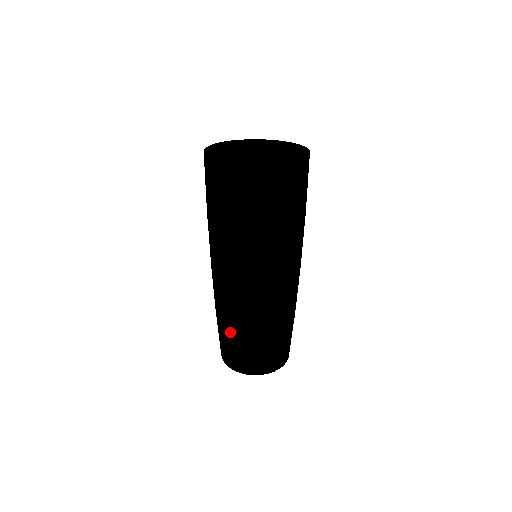
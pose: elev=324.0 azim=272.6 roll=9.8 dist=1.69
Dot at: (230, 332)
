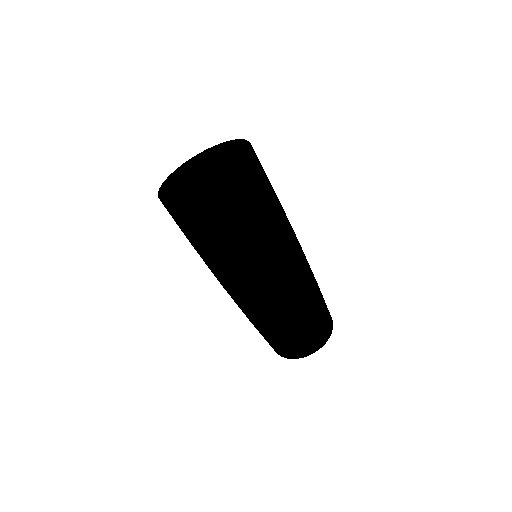
Dot at: (276, 332)
